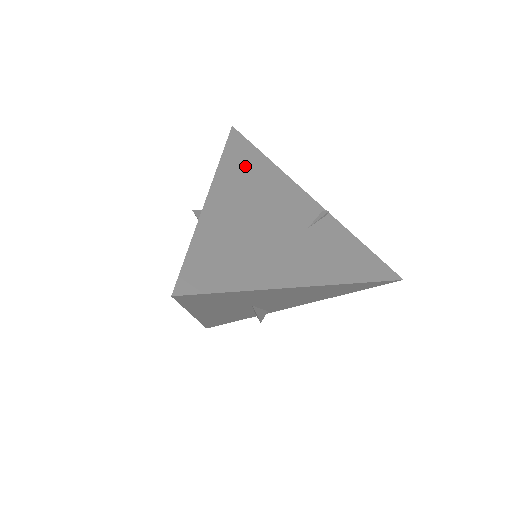
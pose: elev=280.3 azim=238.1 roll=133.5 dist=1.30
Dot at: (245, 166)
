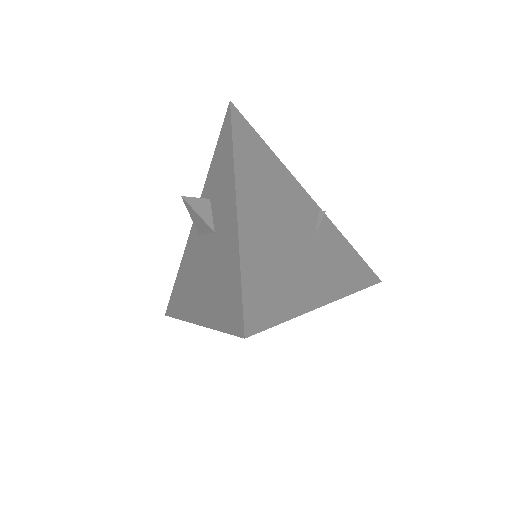
Dot at: (254, 157)
